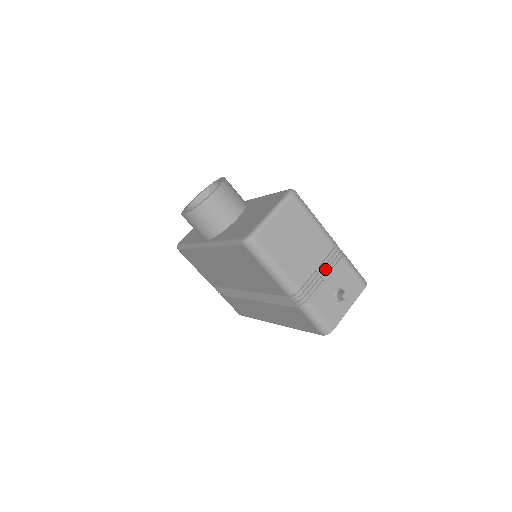
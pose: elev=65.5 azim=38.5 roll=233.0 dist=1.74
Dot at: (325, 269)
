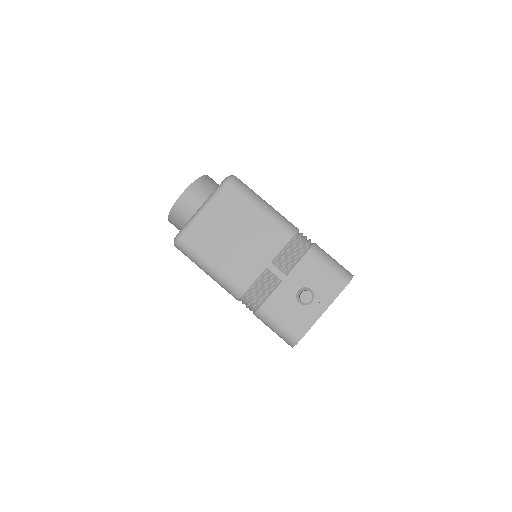
Dot at: (281, 265)
